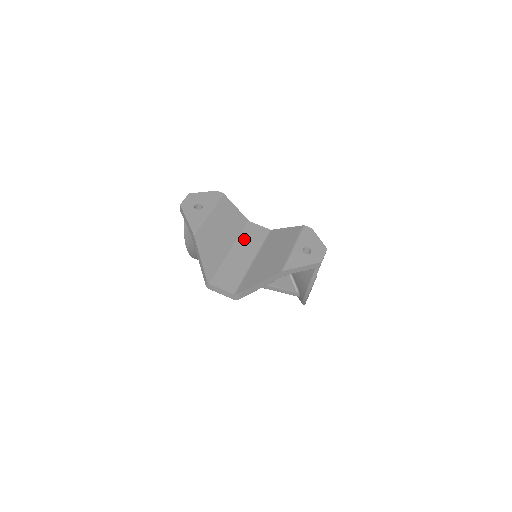
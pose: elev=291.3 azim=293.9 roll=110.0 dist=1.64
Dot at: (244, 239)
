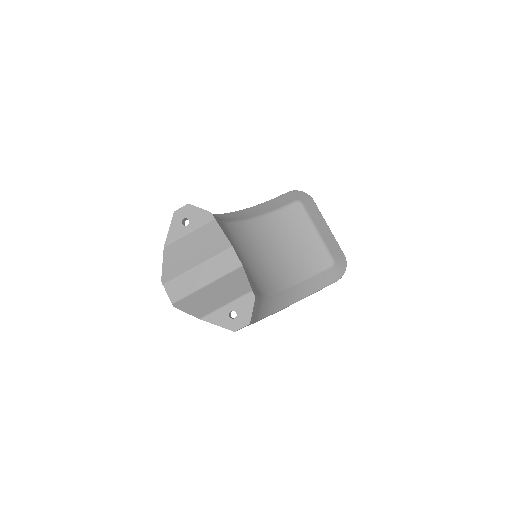
Dot at: (215, 262)
